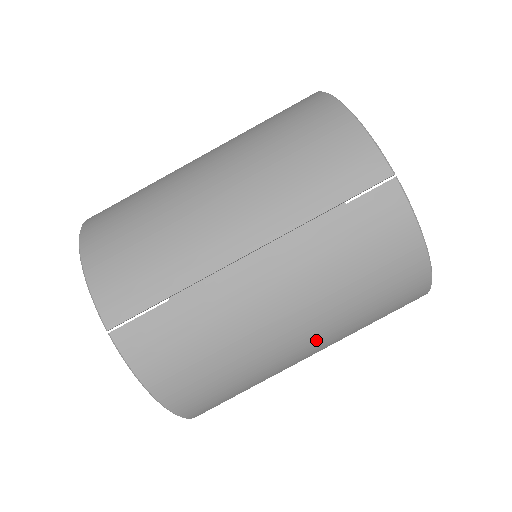
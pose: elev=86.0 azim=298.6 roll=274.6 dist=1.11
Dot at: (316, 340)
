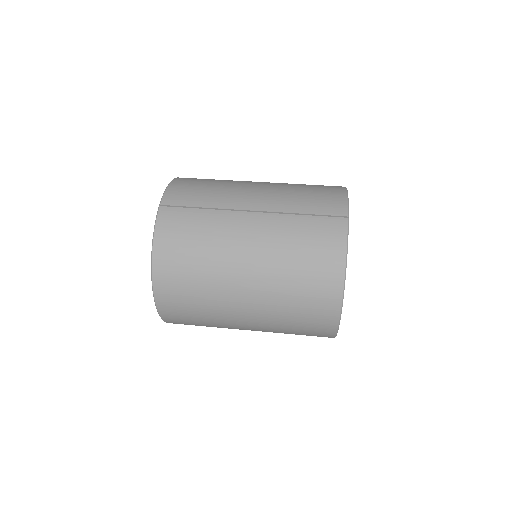
Dot at: (255, 289)
